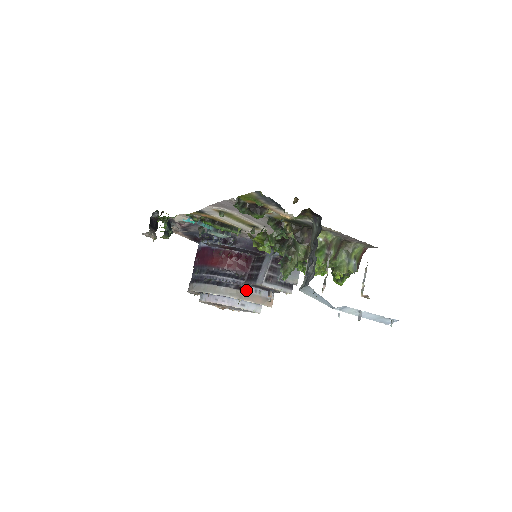
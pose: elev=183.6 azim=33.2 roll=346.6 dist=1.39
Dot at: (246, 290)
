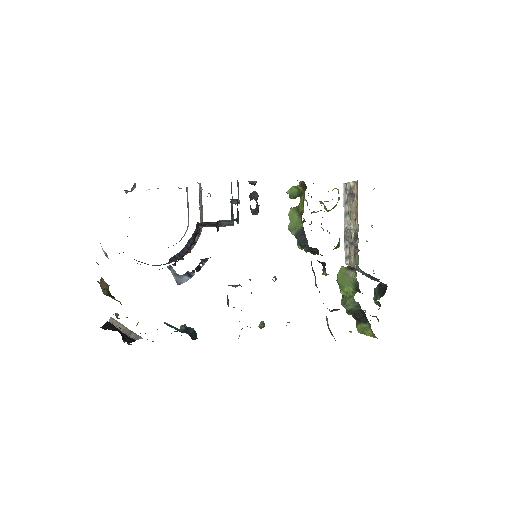
Dot at: occluded
